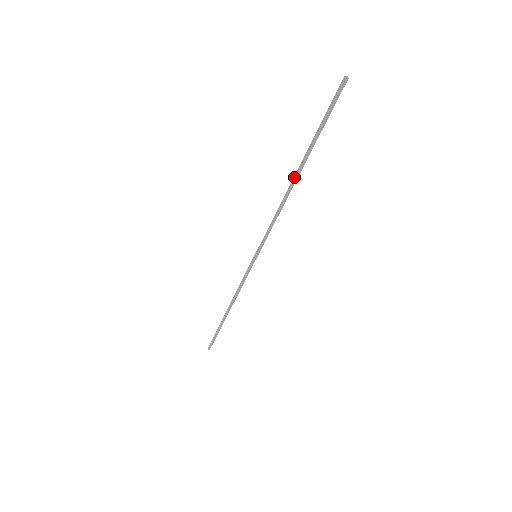
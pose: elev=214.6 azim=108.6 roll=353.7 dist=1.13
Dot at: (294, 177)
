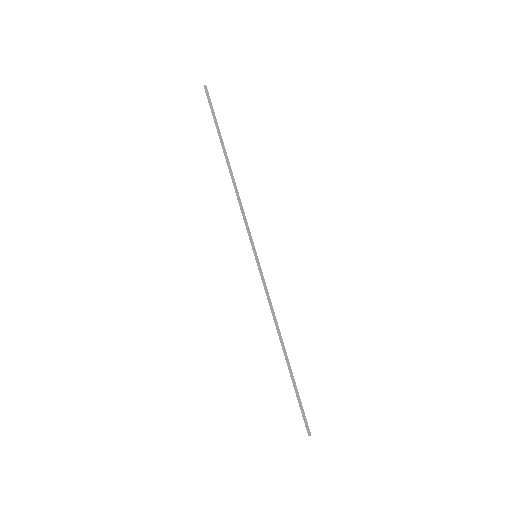
Dot at: (227, 164)
